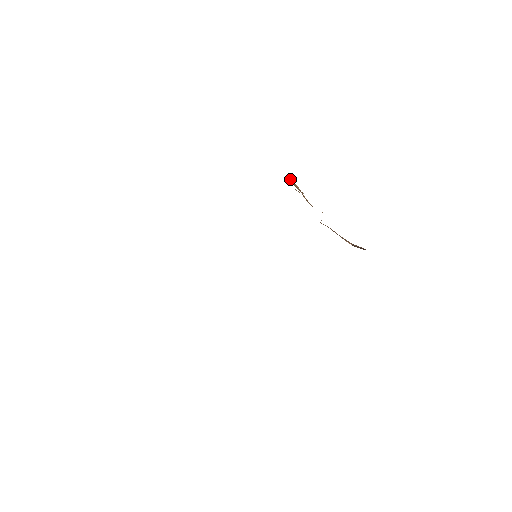
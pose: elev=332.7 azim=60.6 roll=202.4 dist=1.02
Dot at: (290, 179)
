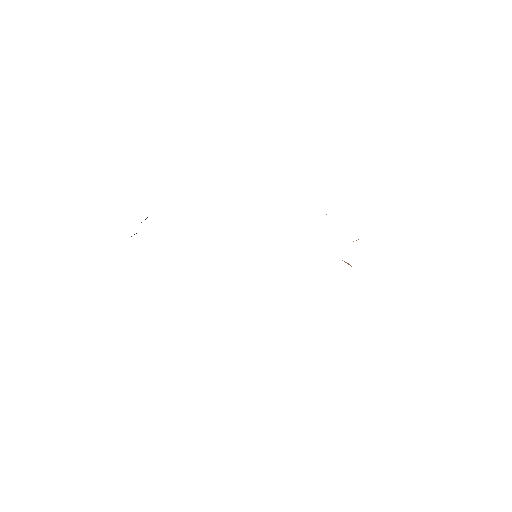
Dot at: occluded
